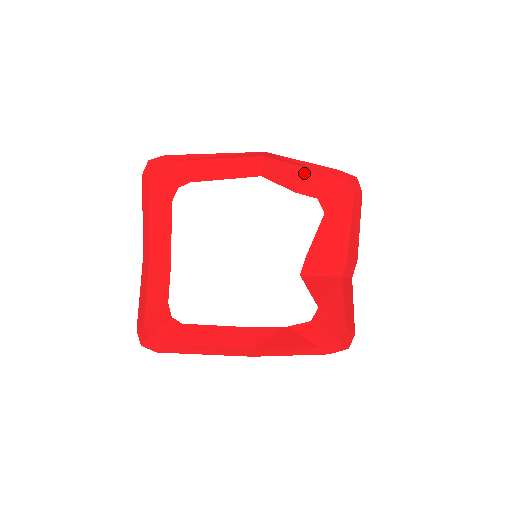
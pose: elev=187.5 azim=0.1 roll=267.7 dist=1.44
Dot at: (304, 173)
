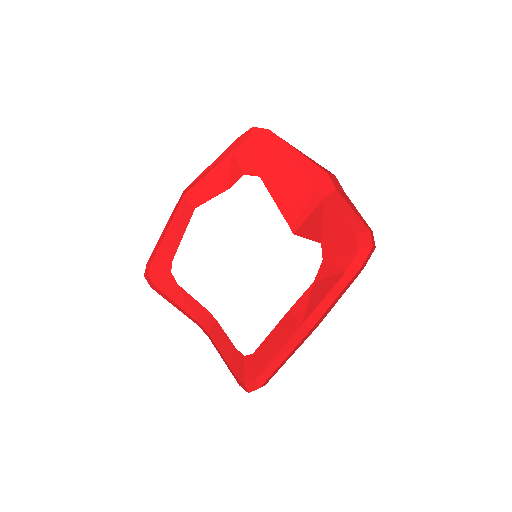
Dot at: (217, 172)
